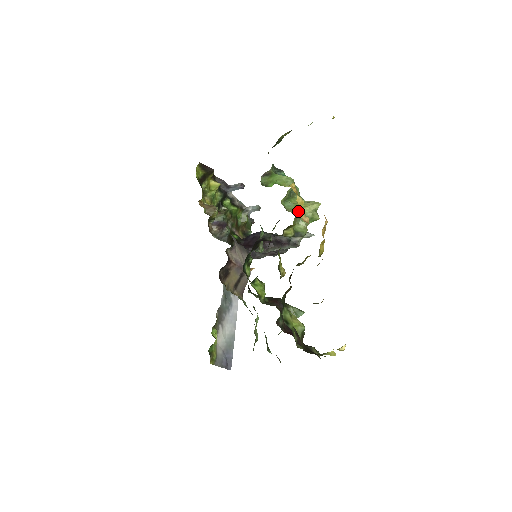
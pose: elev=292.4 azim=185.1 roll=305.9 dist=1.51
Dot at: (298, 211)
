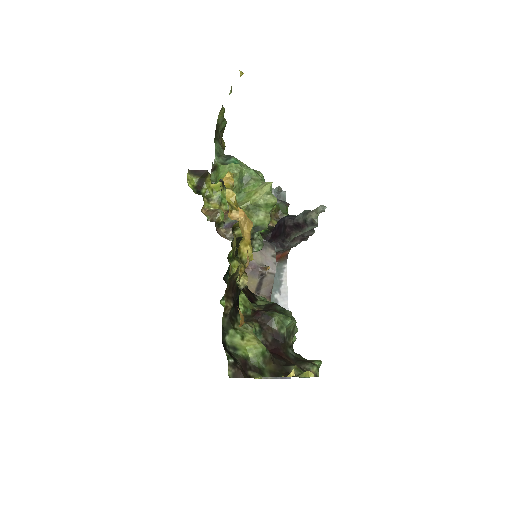
Dot at: (248, 202)
